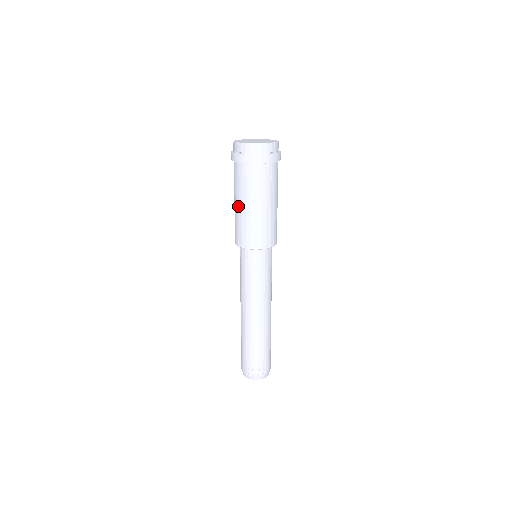
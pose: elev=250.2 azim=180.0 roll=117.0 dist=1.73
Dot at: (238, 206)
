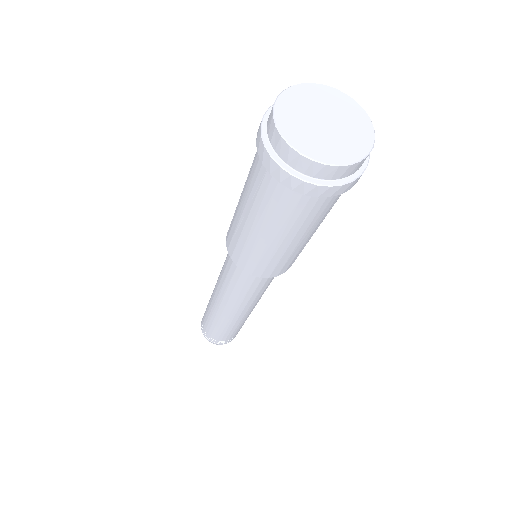
Dot at: (272, 240)
